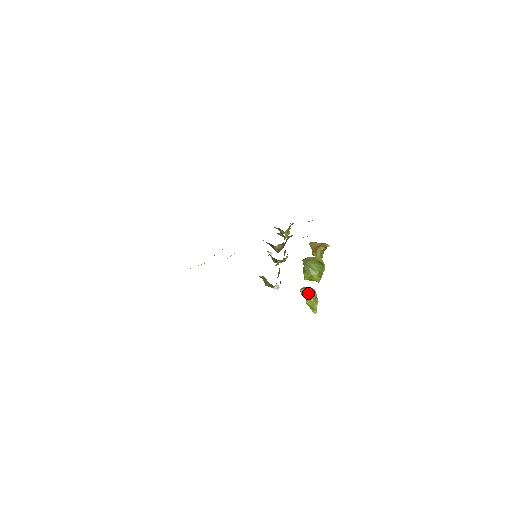
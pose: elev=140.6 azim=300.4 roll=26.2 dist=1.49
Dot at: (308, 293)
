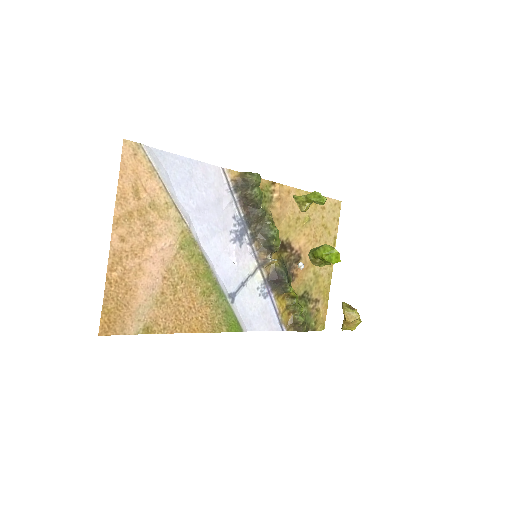
Dot at: (303, 197)
